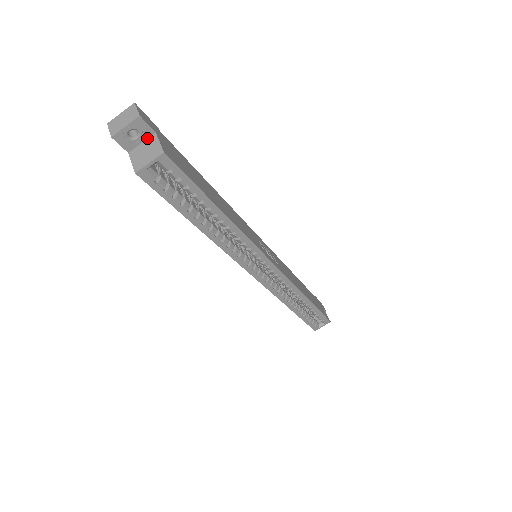
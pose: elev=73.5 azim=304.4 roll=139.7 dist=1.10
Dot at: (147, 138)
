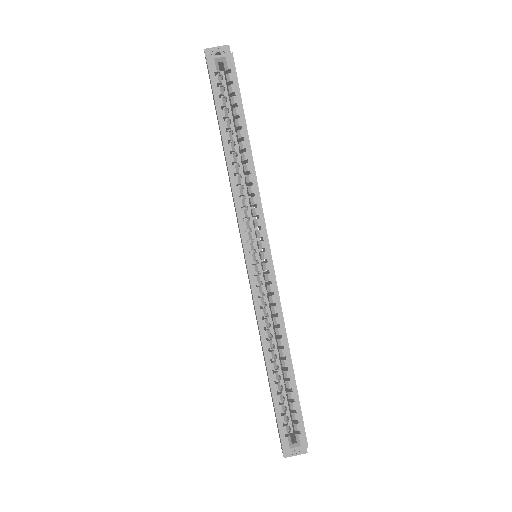
Dot at: occluded
